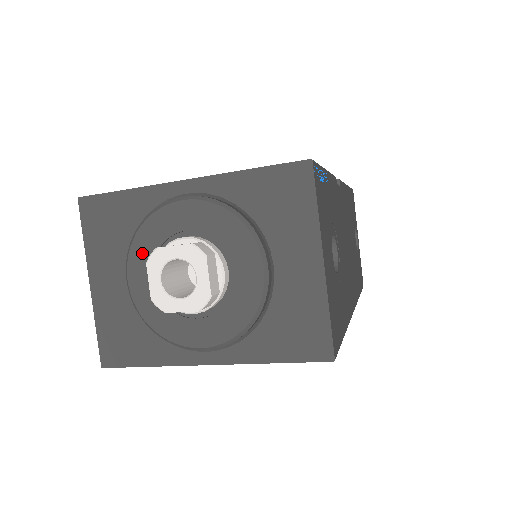
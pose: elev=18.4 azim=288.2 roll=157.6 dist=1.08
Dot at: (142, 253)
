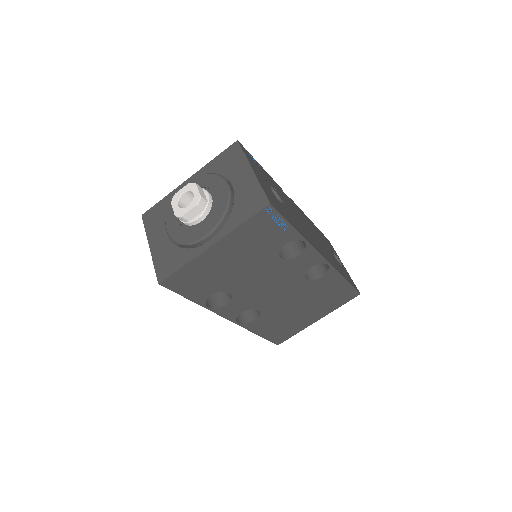
Dot at: (172, 214)
